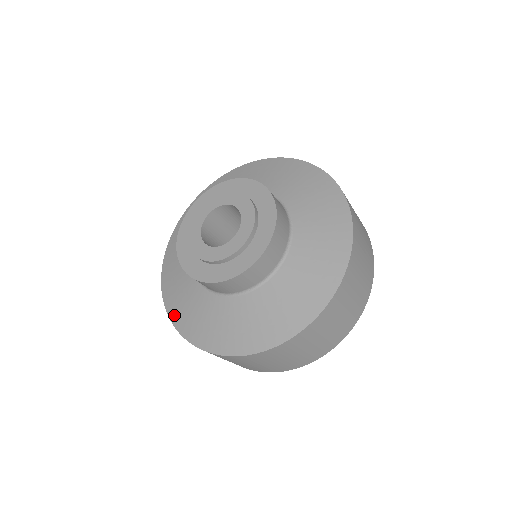
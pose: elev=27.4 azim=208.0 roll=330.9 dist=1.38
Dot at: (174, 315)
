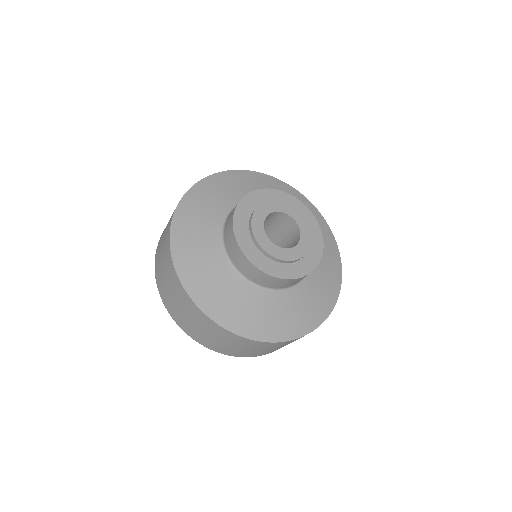
Dot at: (190, 283)
